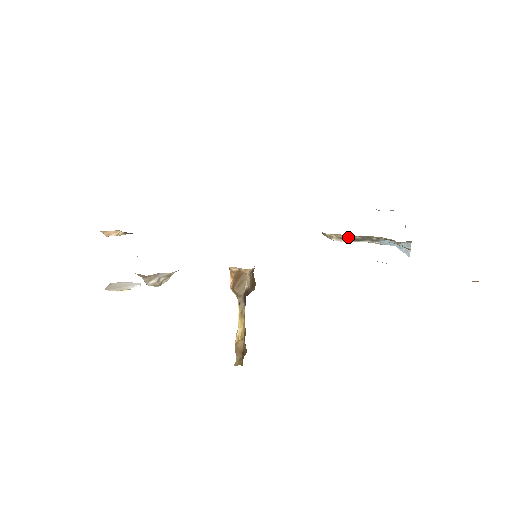
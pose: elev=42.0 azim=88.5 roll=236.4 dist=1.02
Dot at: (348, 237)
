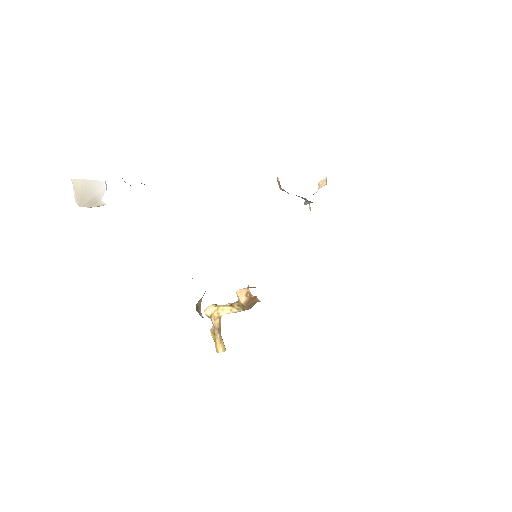
Dot at: occluded
